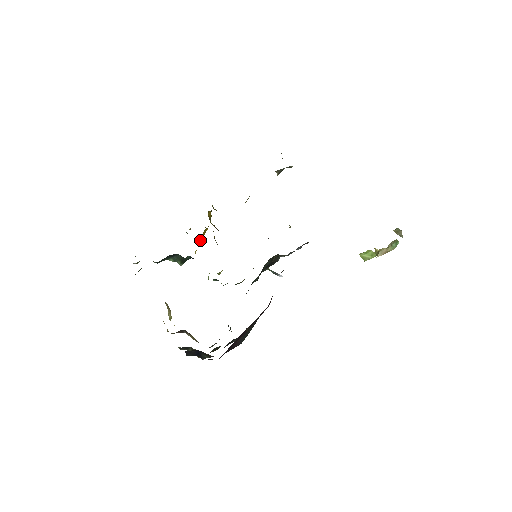
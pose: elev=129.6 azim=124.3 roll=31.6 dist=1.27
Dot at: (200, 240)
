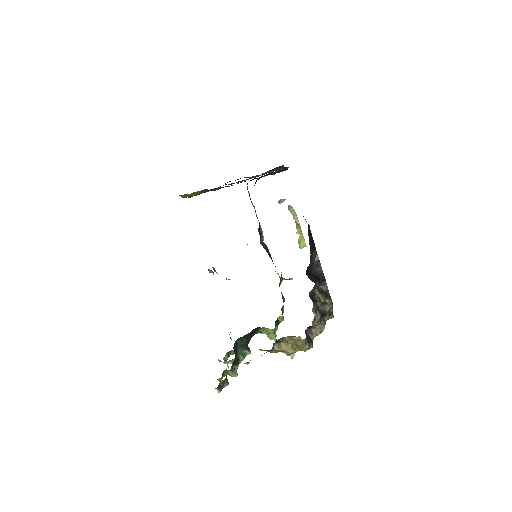
Dot at: occluded
